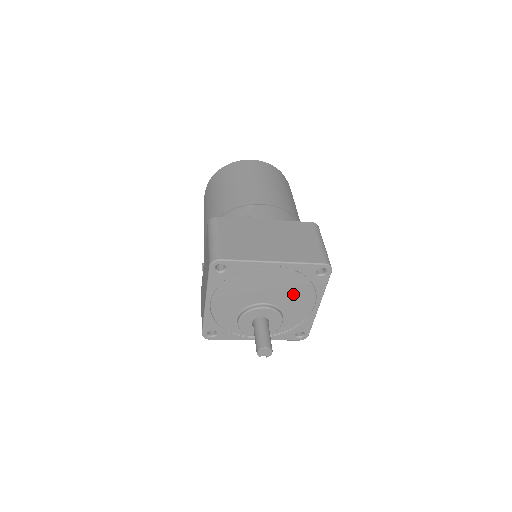
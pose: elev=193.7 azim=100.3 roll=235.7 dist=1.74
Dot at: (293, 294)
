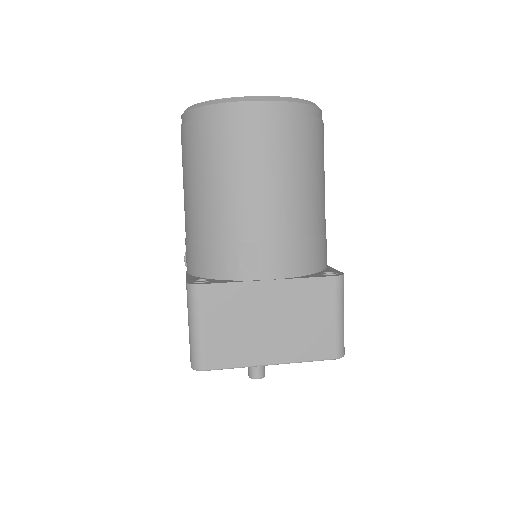
Dot at: occluded
